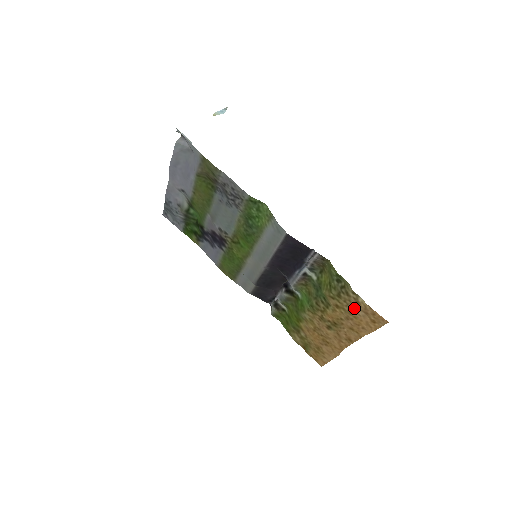
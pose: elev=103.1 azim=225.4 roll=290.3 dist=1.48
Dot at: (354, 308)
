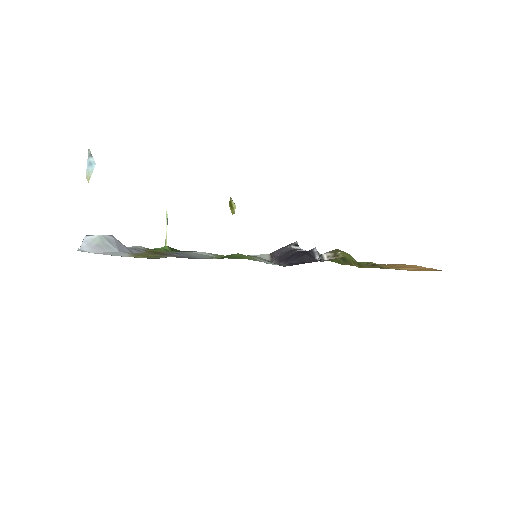
Dot at: (395, 268)
